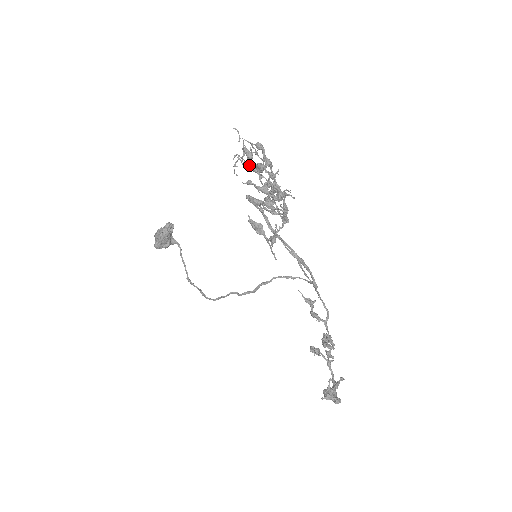
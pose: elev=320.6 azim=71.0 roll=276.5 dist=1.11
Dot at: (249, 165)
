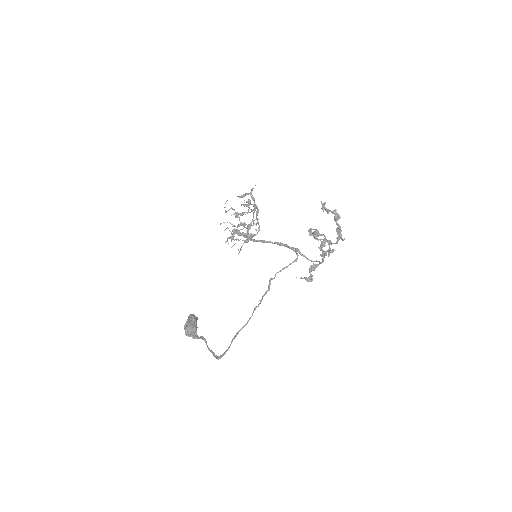
Dot at: (233, 233)
